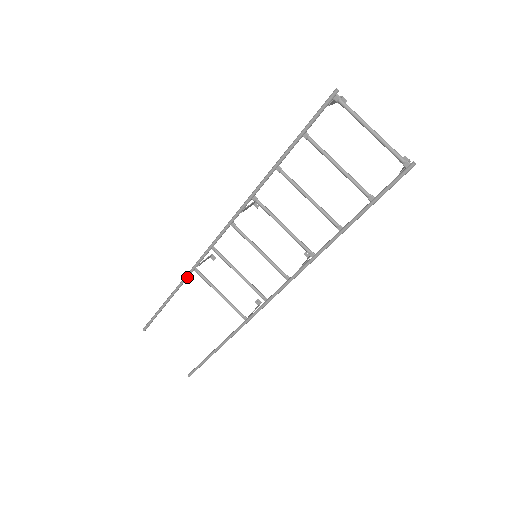
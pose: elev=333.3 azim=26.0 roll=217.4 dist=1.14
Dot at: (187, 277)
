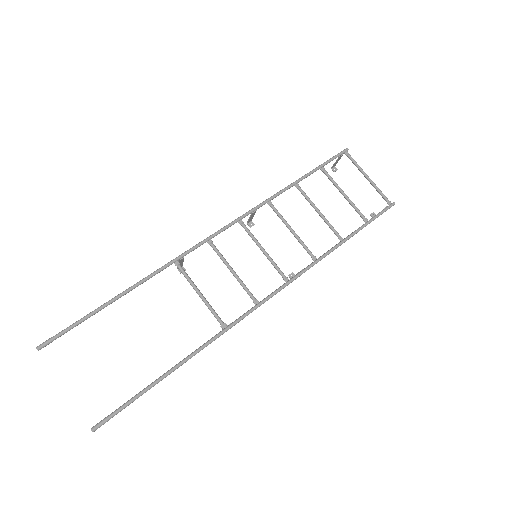
Dot at: (161, 270)
